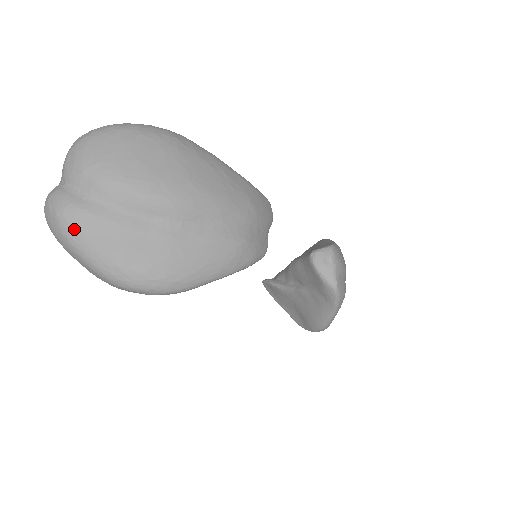
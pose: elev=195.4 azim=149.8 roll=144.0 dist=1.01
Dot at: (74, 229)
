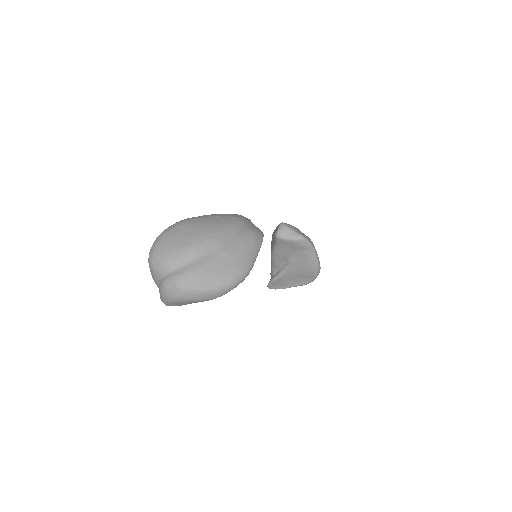
Dot at: (189, 283)
